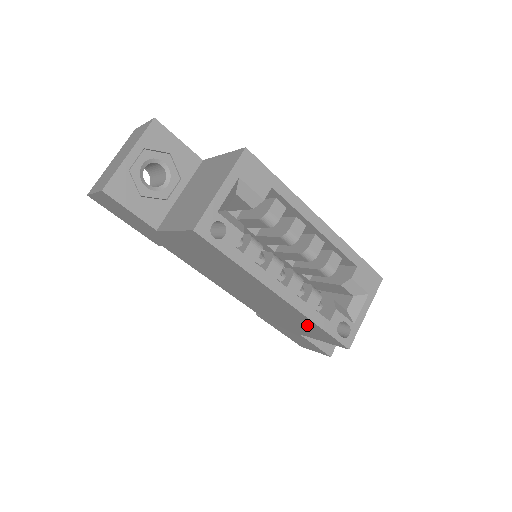
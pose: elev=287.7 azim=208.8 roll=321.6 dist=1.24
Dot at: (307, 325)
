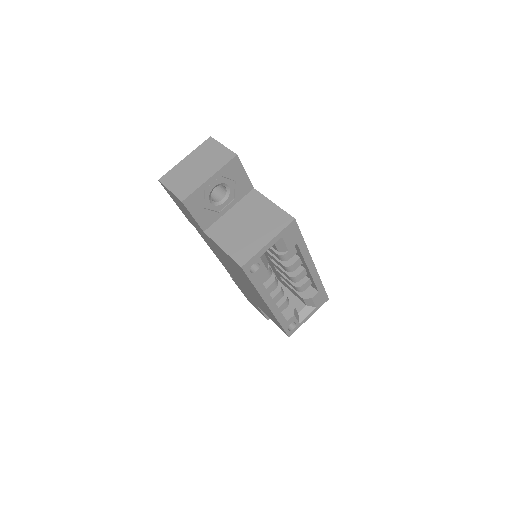
Dot at: (271, 316)
